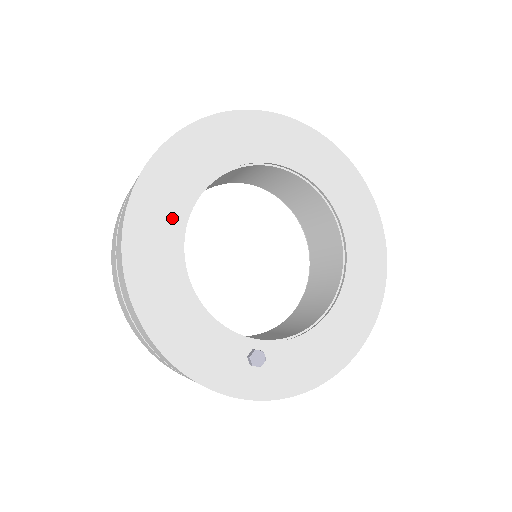
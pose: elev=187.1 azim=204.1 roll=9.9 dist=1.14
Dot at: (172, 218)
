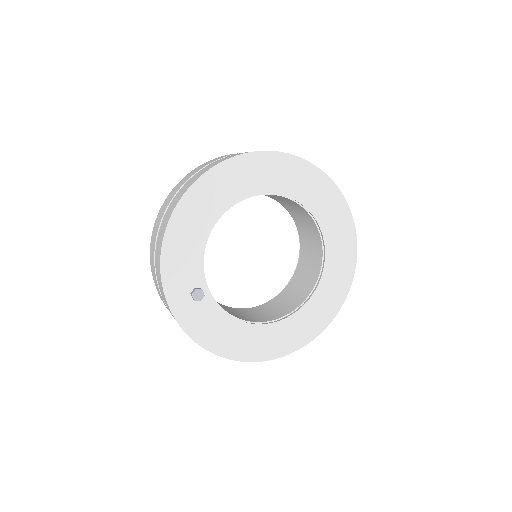
Dot at: (247, 186)
